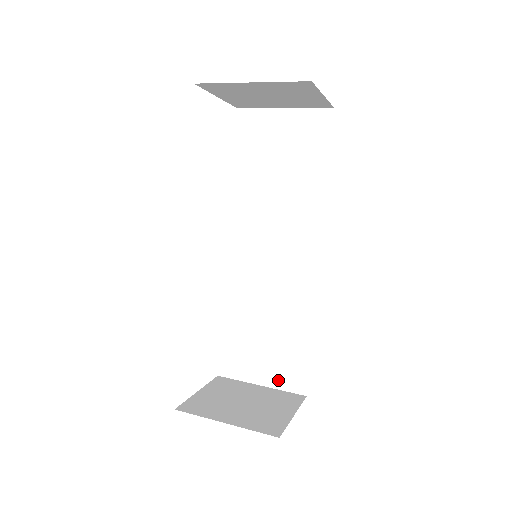
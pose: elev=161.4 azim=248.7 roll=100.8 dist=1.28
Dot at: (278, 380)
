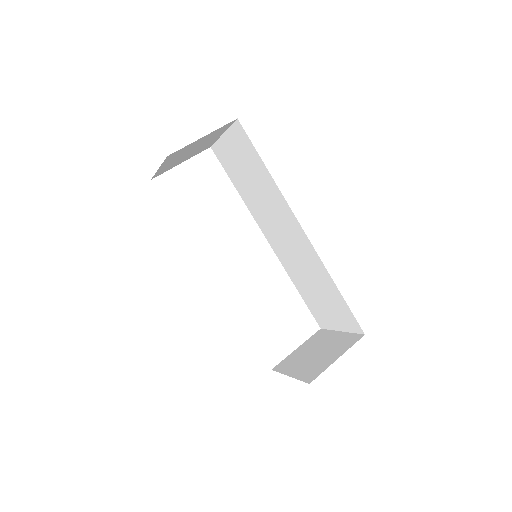
Dot at: (345, 326)
